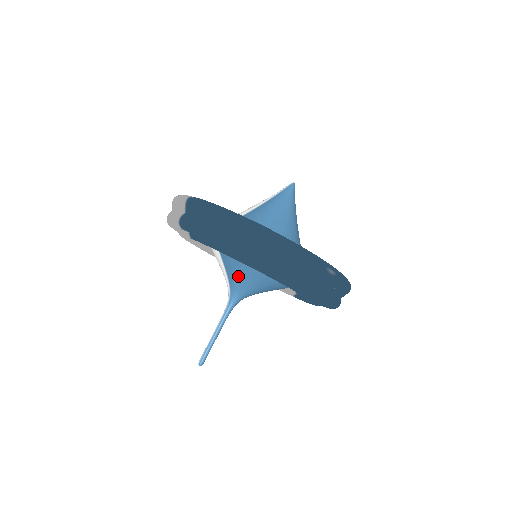
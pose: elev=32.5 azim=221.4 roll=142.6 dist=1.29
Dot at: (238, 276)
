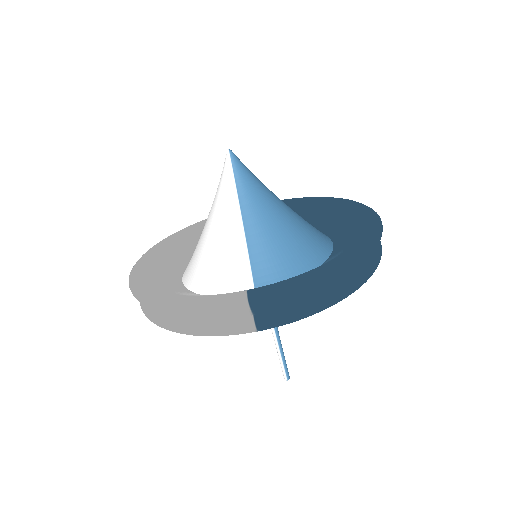
Dot at: occluded
